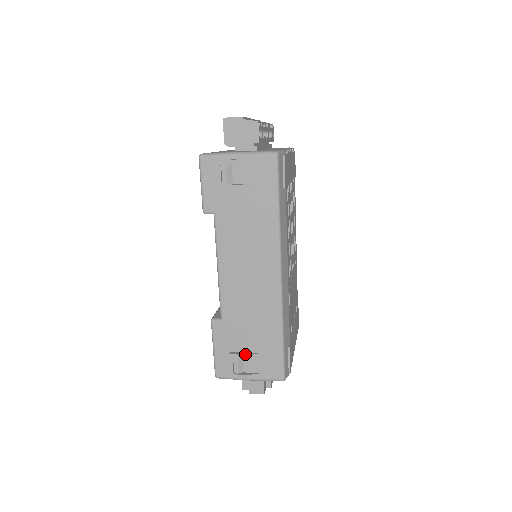
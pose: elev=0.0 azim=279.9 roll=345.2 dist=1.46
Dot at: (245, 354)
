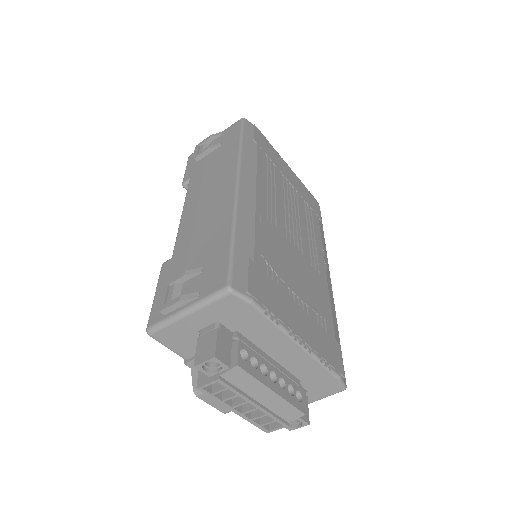
Dot at: (183, 272)
